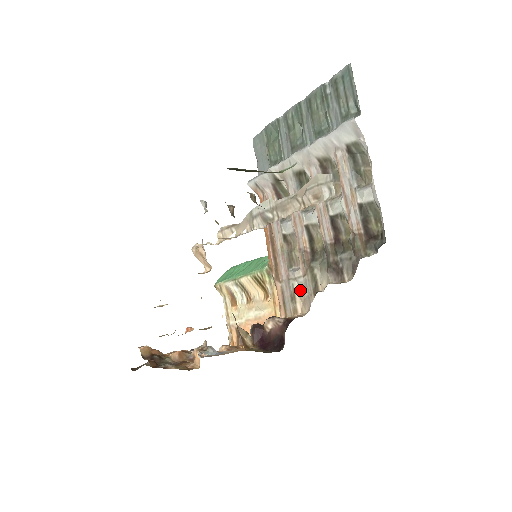
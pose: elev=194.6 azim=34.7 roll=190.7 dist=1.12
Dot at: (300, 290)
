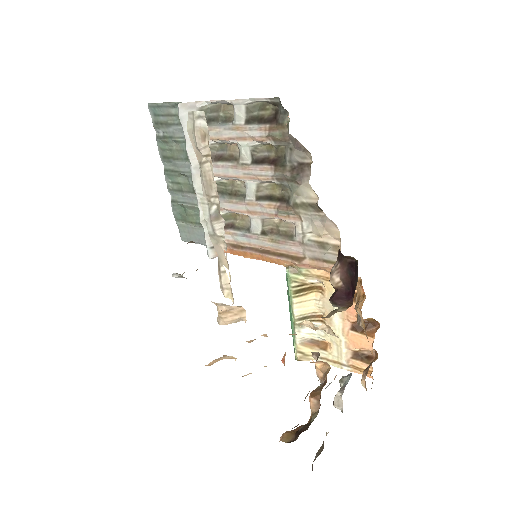
Dot at: (315, 232)
